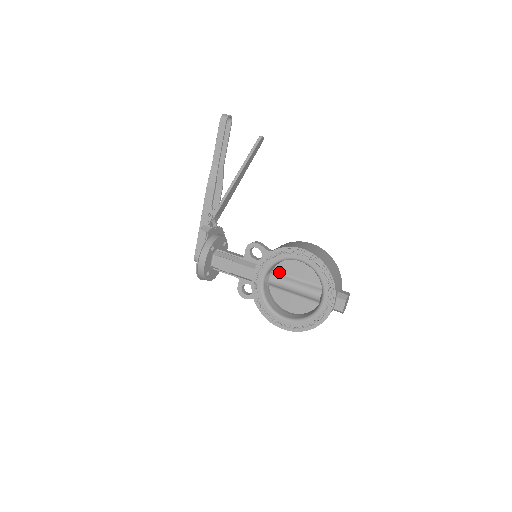
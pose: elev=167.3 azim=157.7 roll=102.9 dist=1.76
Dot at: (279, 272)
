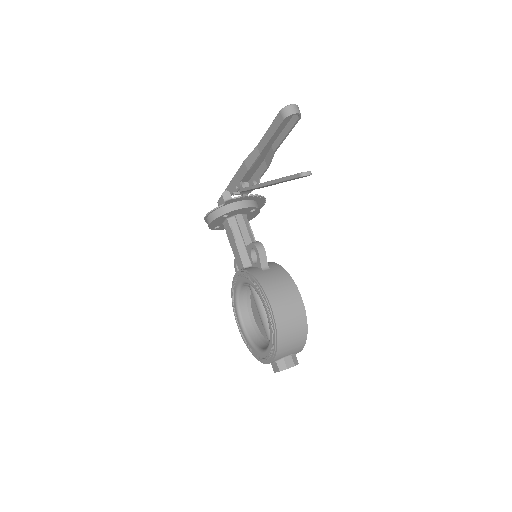
Dot at: occluded
